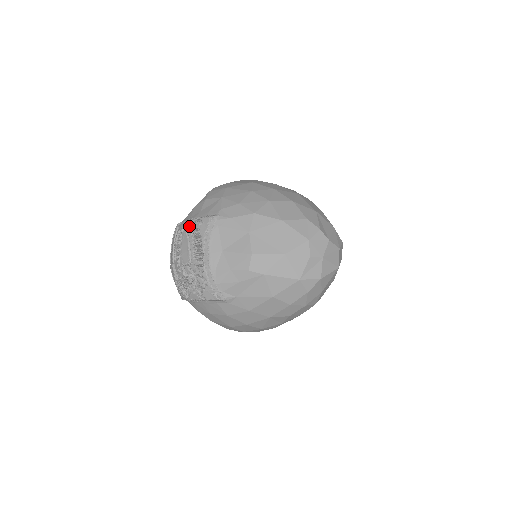
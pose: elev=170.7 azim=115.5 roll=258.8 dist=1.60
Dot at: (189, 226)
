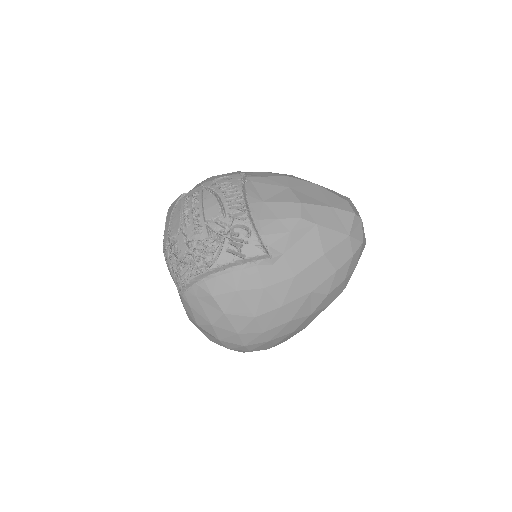
Dot at: (211, 184)
